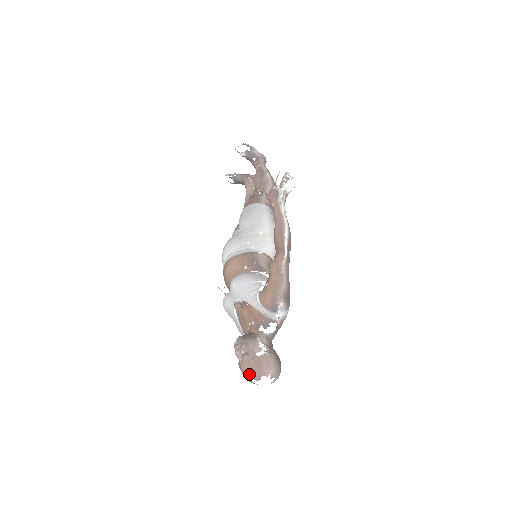
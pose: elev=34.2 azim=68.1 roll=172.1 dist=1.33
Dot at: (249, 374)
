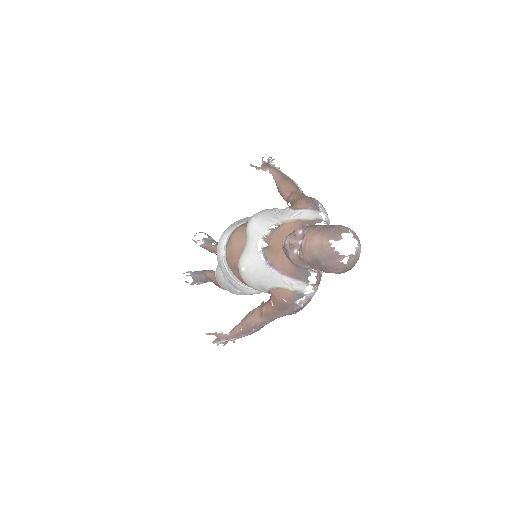
Dot at: (323, 236)
